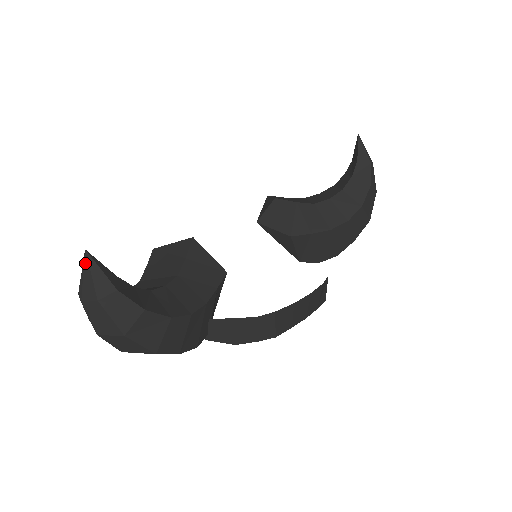
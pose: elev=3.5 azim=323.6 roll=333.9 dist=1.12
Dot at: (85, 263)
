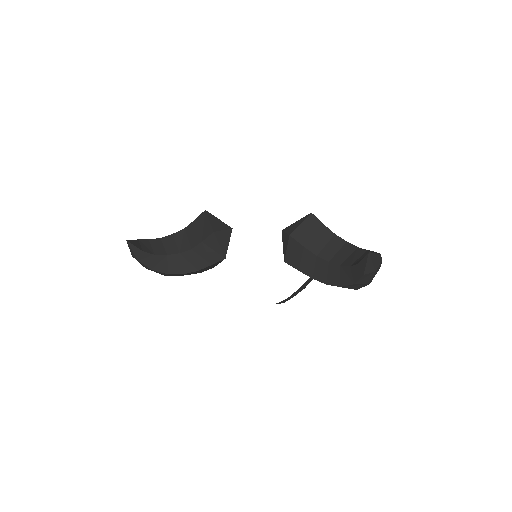
Dot at: (127, 243)
